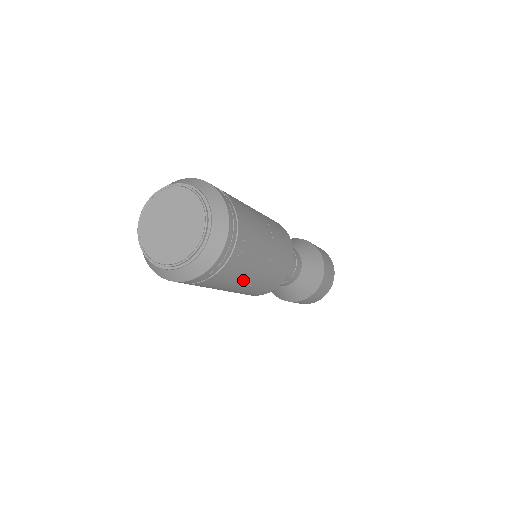
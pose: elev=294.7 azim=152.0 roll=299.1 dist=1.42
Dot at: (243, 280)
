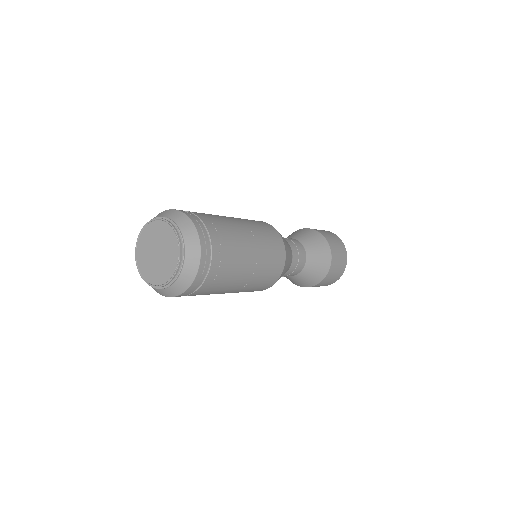
Dot at: (240, 273)
